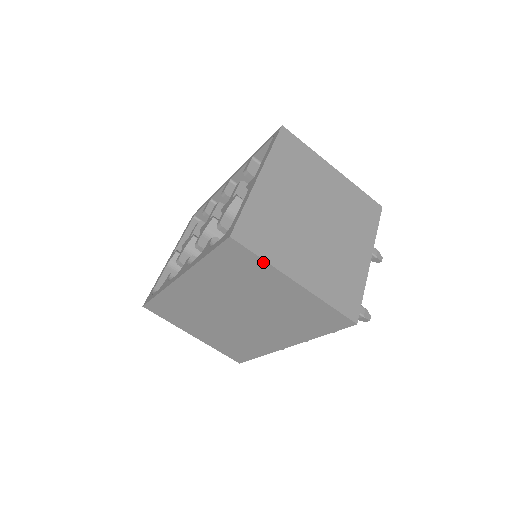
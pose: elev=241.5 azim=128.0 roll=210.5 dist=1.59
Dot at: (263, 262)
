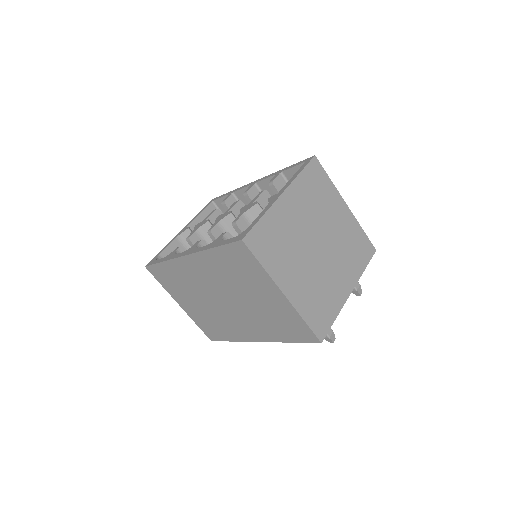
Dot at: (262, 269)
